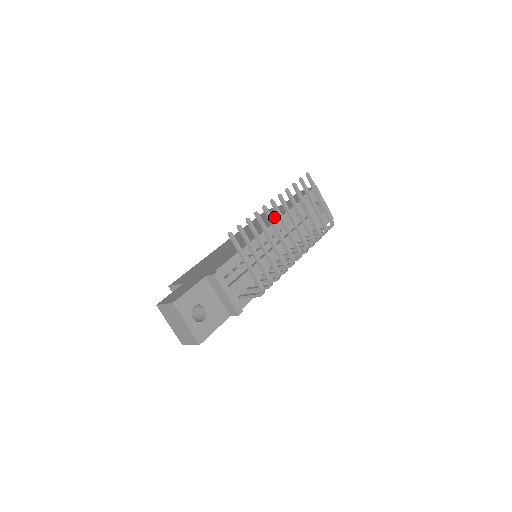
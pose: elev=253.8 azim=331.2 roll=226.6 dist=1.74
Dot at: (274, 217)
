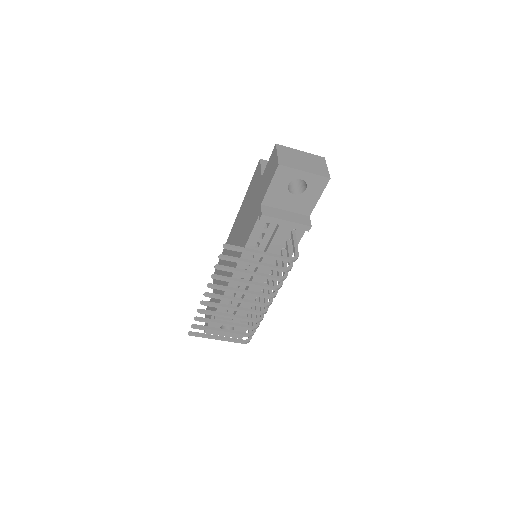
Dot at: (247, 229)
